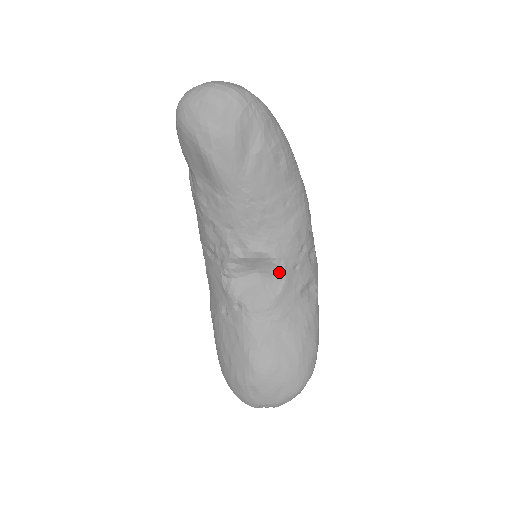
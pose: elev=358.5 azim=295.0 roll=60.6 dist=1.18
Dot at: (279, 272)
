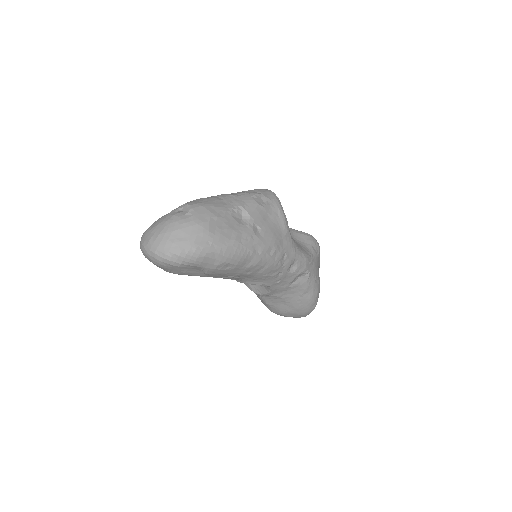
Dot at: occluded
